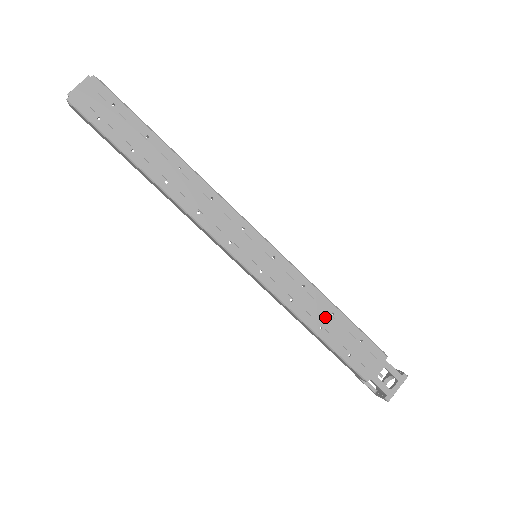
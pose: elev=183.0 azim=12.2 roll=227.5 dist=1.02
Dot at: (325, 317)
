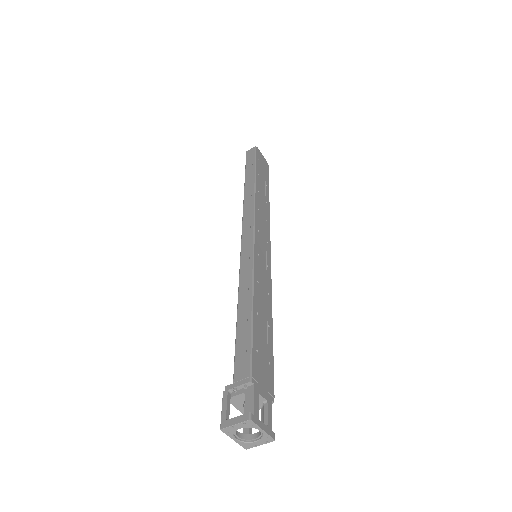
Dot at: (264, 318)
